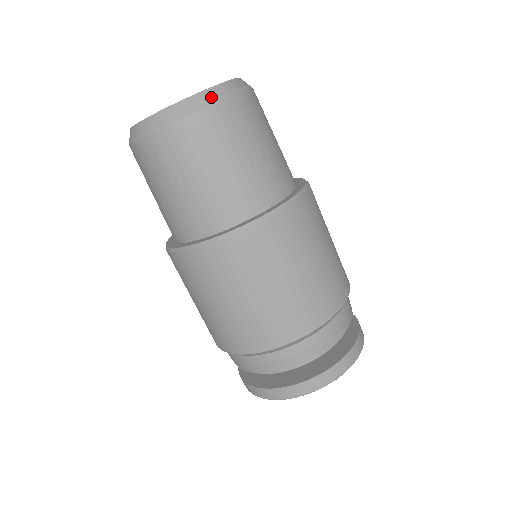
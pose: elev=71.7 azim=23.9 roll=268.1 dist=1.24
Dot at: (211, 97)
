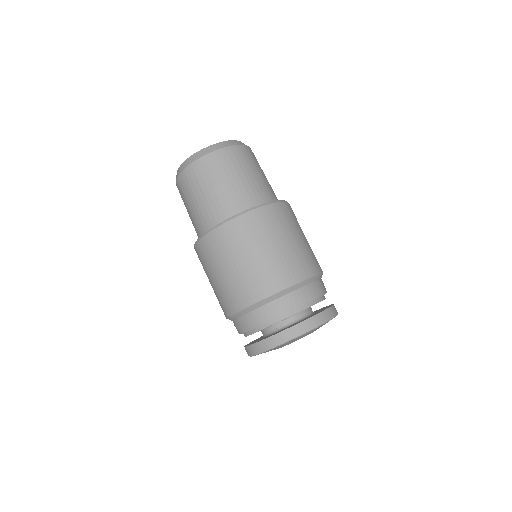
Dot at: (232, 143)
